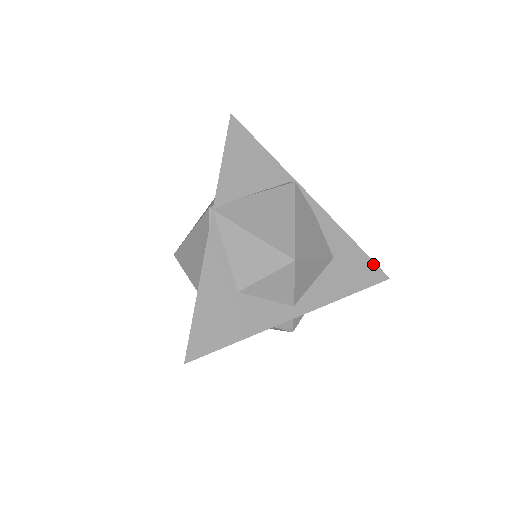
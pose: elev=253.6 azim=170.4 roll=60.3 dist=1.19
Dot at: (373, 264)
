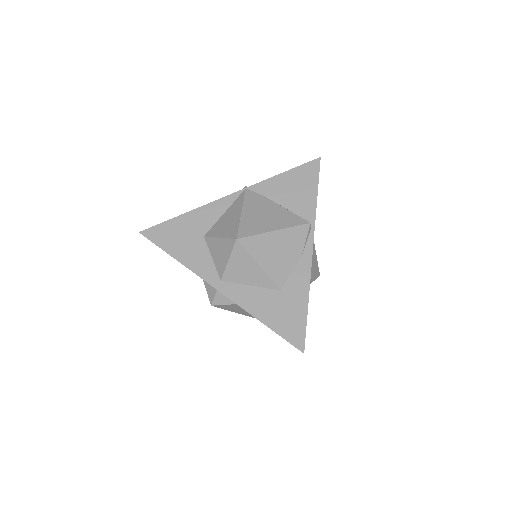
Dot at: (304, 329)
